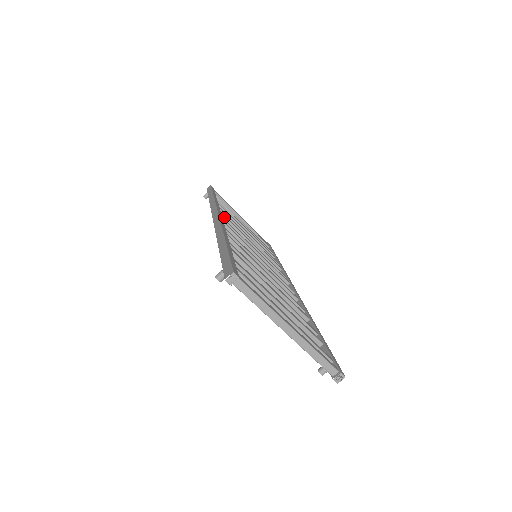
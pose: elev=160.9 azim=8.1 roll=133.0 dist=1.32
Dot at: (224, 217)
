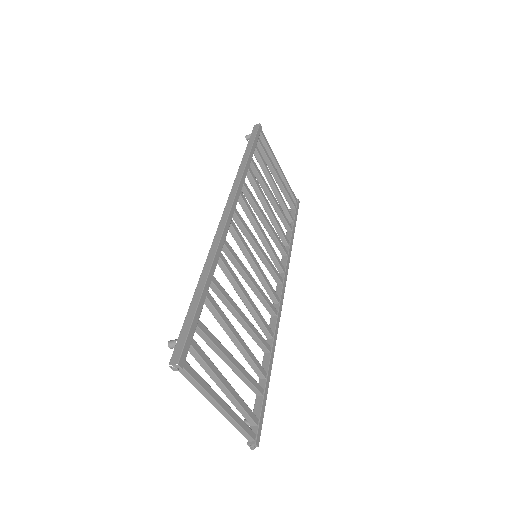
Dot at: (242, 200)
